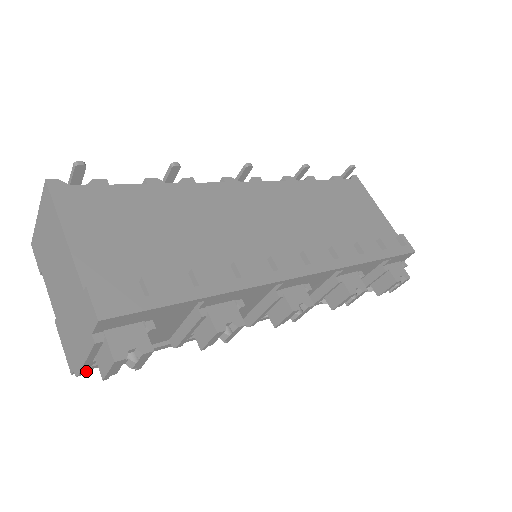
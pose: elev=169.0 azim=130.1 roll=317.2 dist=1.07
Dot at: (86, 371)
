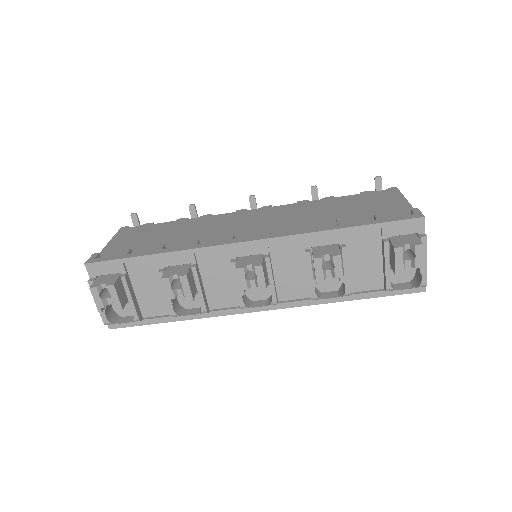
Dot at: (106, 318)
